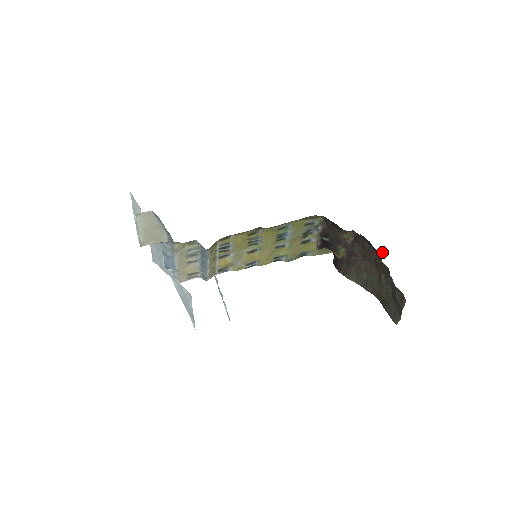
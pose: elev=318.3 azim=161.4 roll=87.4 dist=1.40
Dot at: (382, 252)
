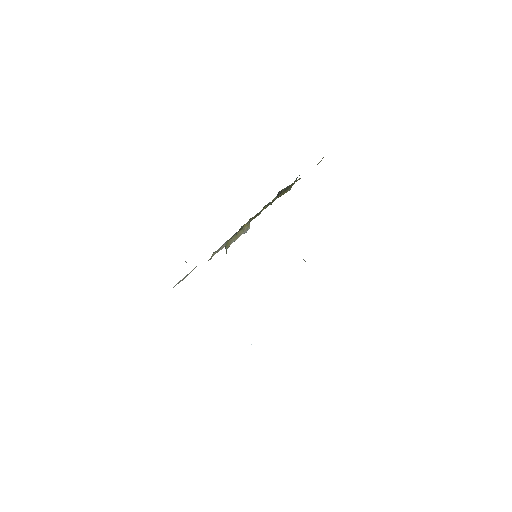
Dot at: occluded
